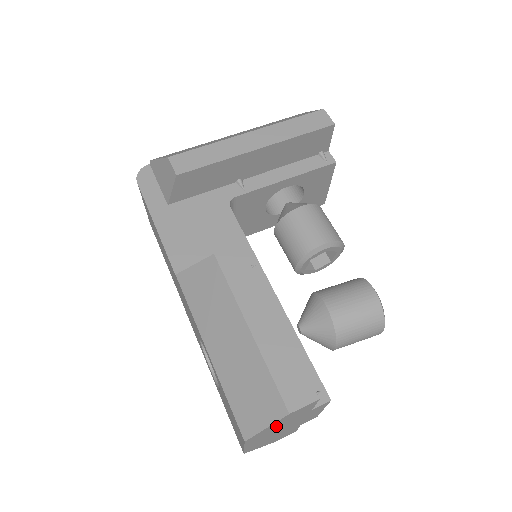
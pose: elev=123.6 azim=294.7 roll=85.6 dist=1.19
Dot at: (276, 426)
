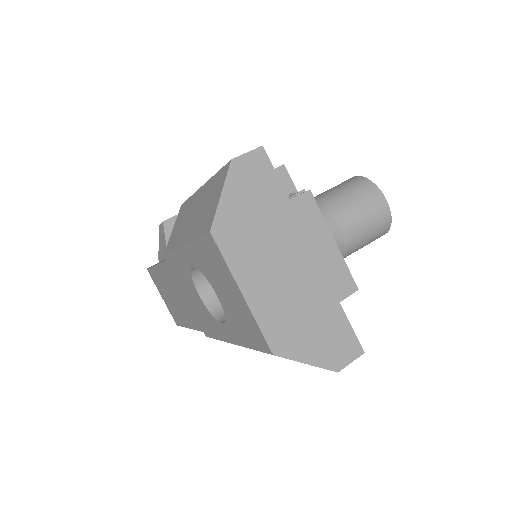
Dot at: (246, 215)
